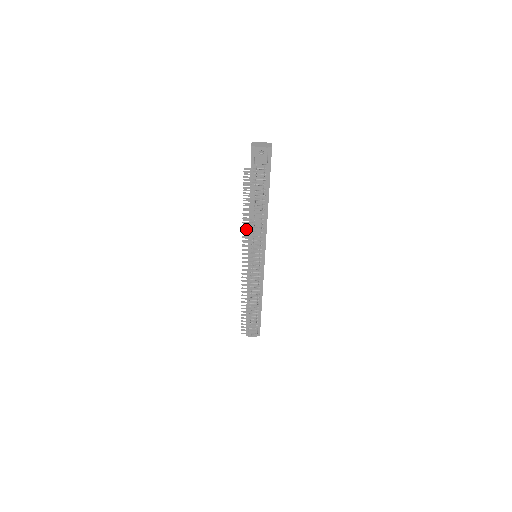
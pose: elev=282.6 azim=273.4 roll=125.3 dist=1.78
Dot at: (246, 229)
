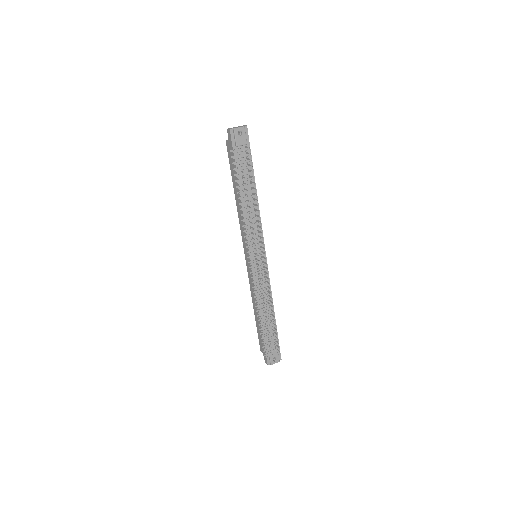
Dot at: (244, 220)
